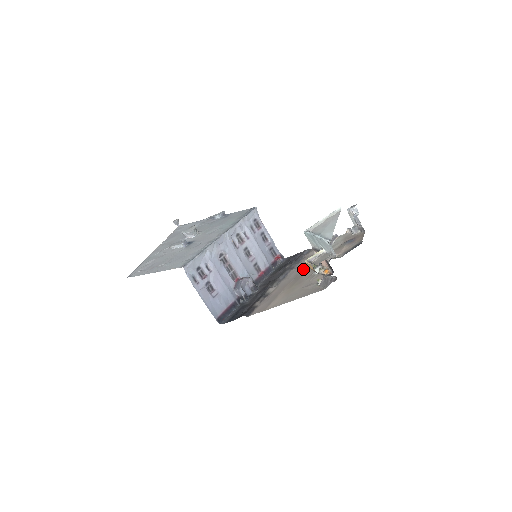
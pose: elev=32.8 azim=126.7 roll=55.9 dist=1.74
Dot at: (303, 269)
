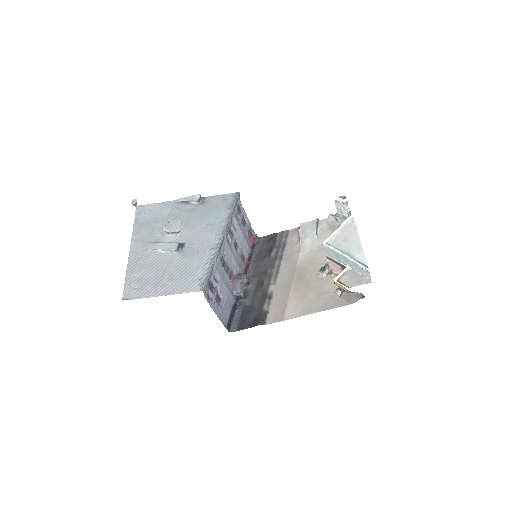
Dot at: (298, 263)
